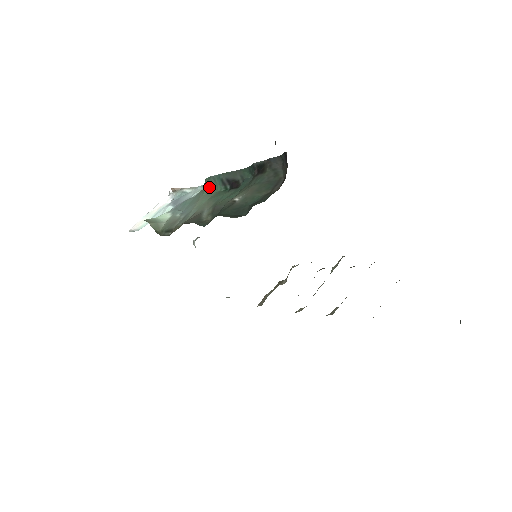
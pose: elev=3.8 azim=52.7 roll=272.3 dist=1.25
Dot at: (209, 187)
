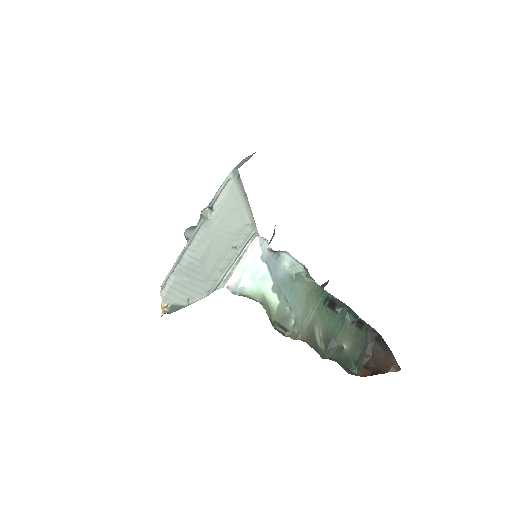
Dot at: (315, 292)
